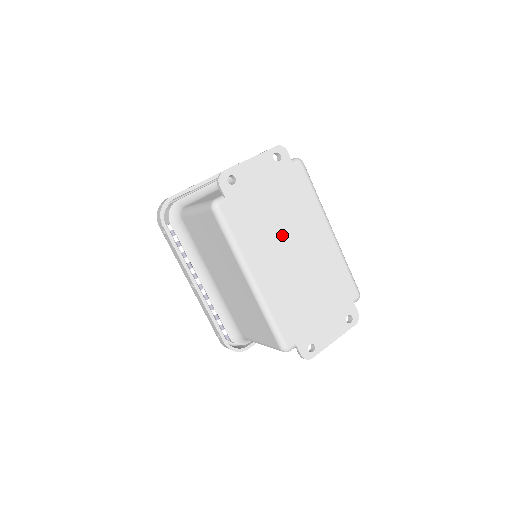
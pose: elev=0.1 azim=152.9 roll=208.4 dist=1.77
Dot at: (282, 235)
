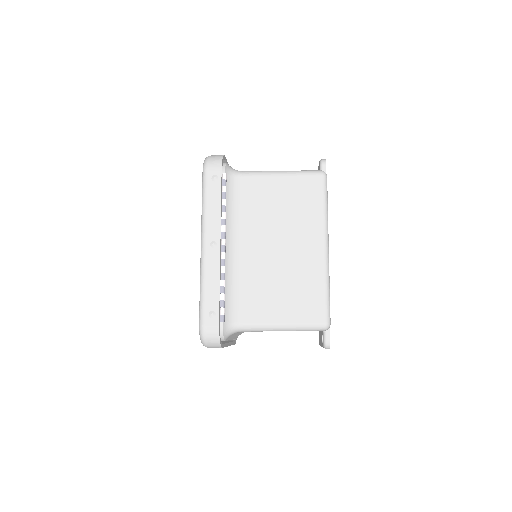
Dot at: occluded
